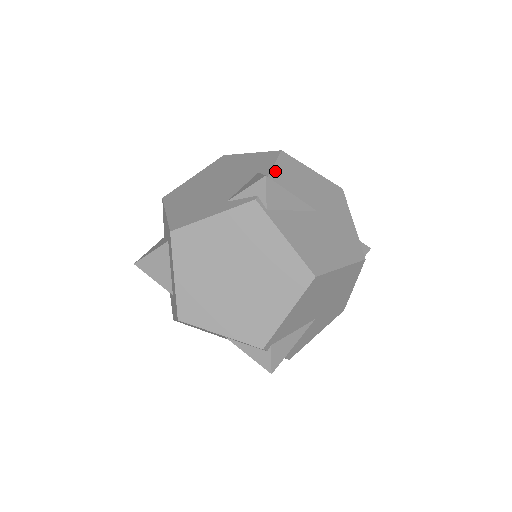
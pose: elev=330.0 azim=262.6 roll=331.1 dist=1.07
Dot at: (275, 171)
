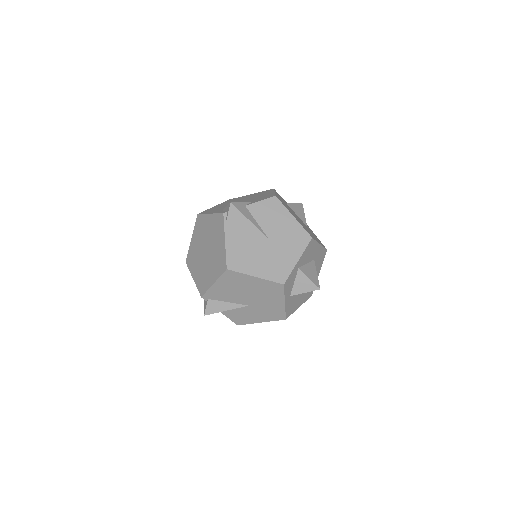
Dot at: (256, 205)
